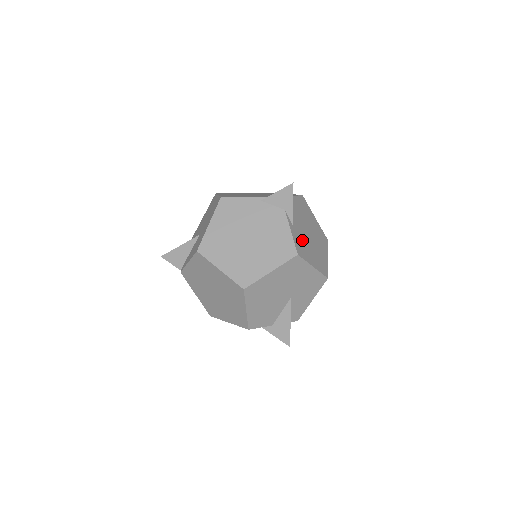
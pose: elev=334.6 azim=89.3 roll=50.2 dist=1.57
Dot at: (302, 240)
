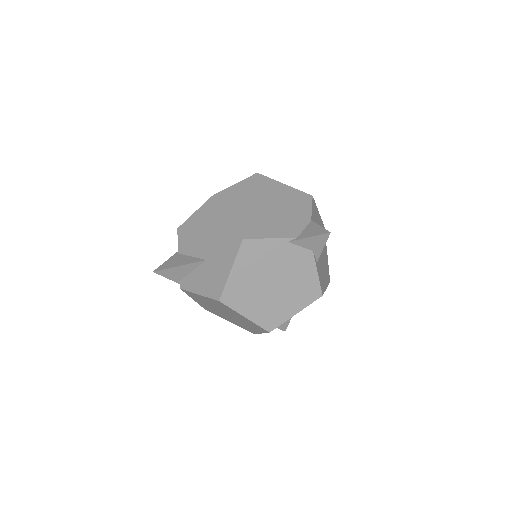
Dot at: (321, 268)
